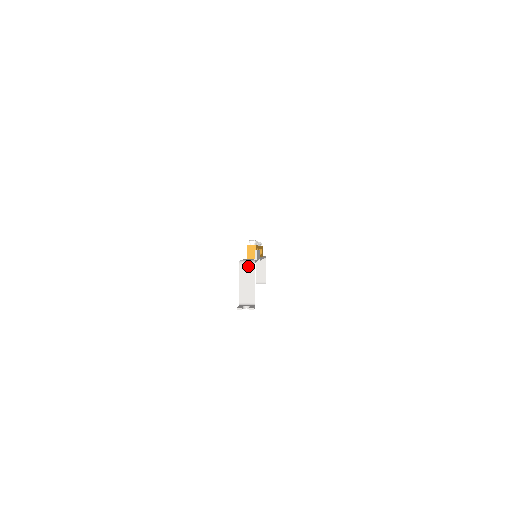
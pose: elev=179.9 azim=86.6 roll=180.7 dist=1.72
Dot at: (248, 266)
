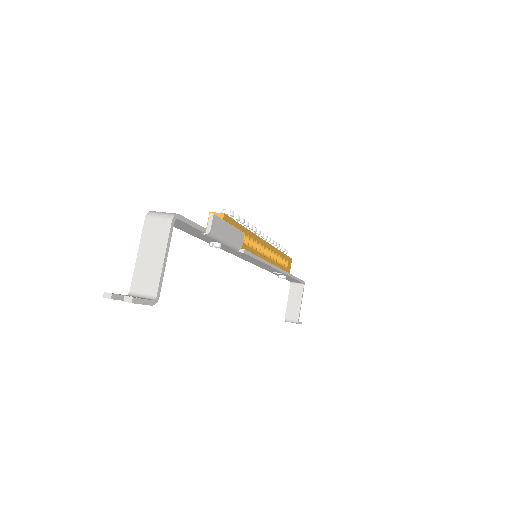
Dot at: (160, 221)
